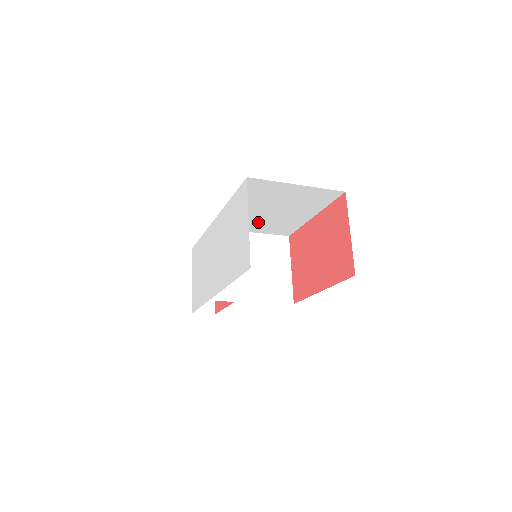
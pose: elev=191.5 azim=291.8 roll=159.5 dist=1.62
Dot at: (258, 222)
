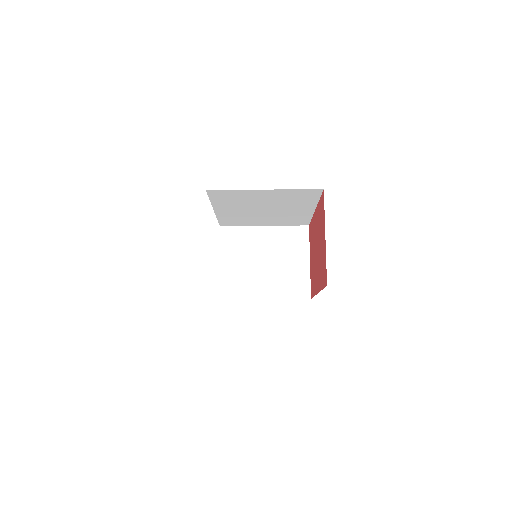
Dot at: (263, 218)
